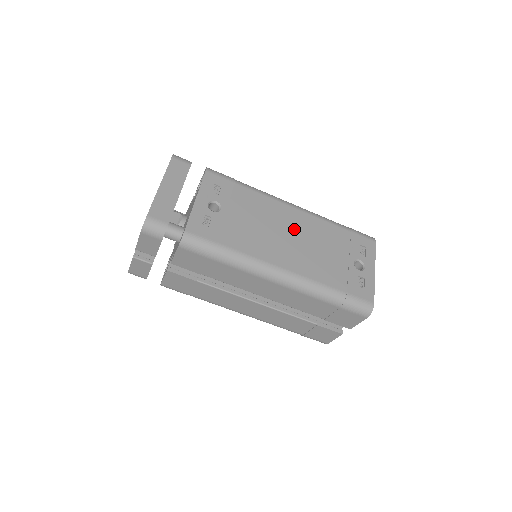
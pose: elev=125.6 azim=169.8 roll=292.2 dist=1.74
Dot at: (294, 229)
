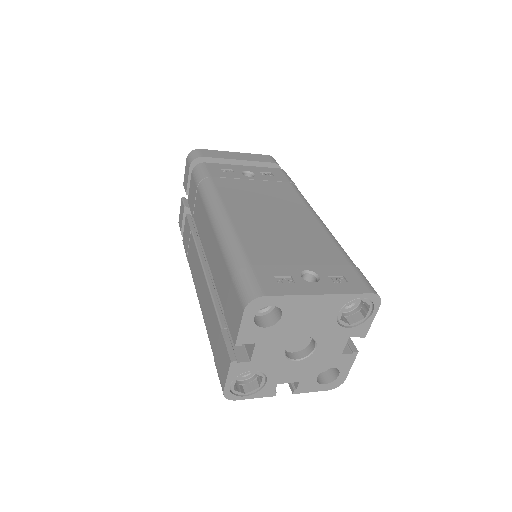
Dot at: (288, 219)
